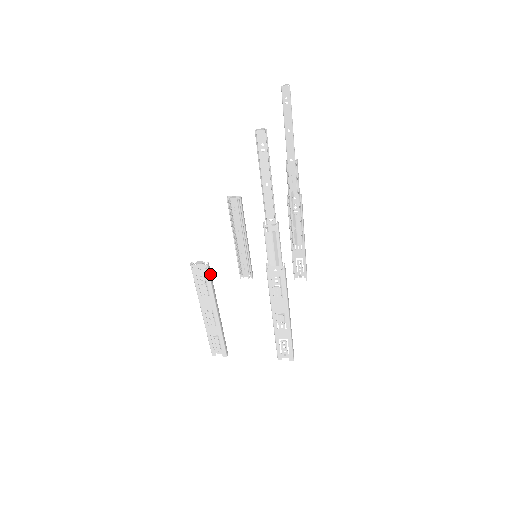
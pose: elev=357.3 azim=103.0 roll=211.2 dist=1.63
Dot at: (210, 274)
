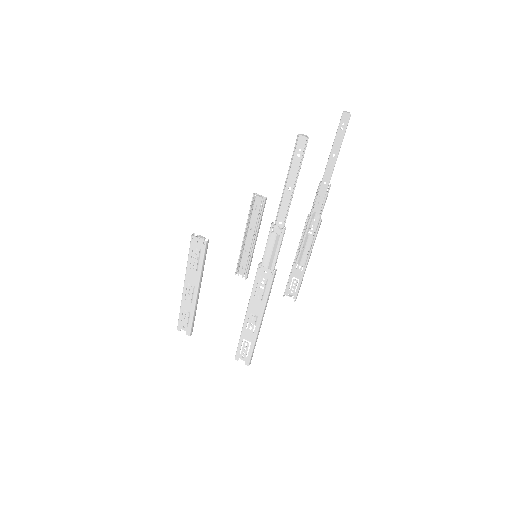
Dot at: (206, 251)
